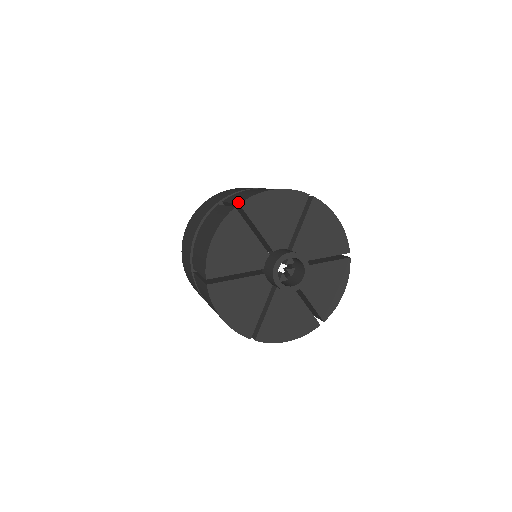
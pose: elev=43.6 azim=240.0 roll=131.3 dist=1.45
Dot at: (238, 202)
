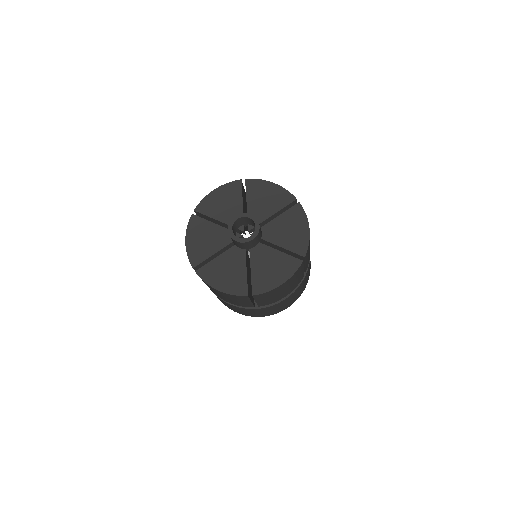
Dot at: occluded
